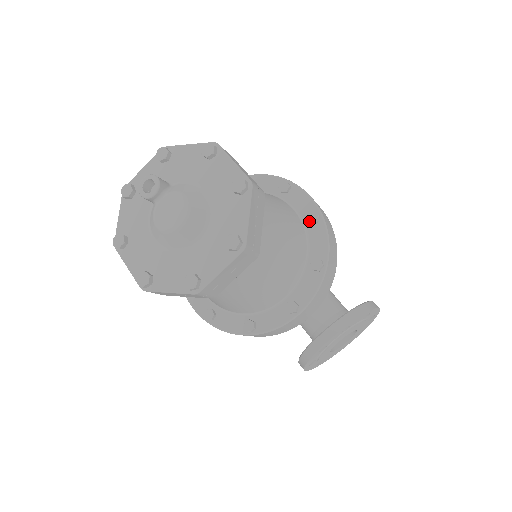
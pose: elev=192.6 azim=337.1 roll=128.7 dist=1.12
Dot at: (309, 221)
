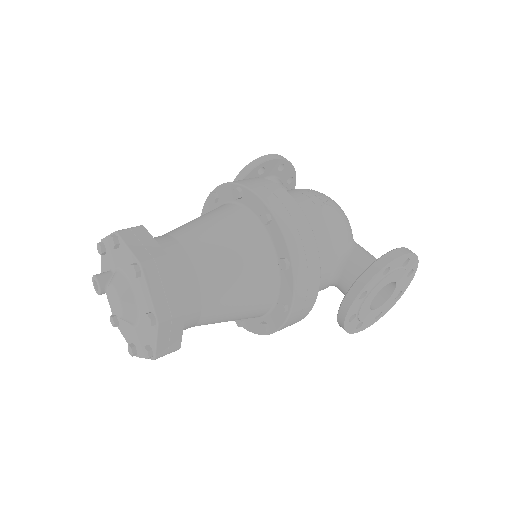
Dot at: (263, 223)
